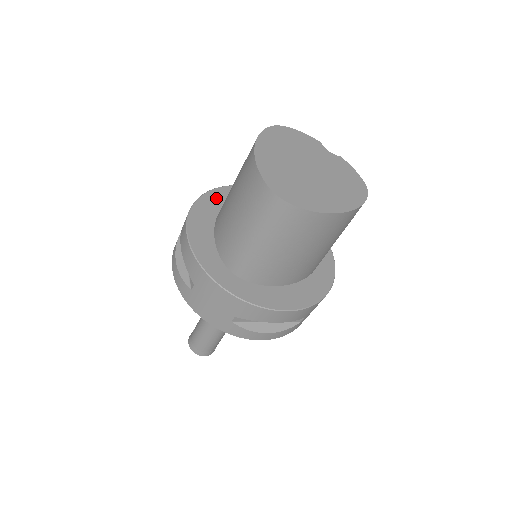
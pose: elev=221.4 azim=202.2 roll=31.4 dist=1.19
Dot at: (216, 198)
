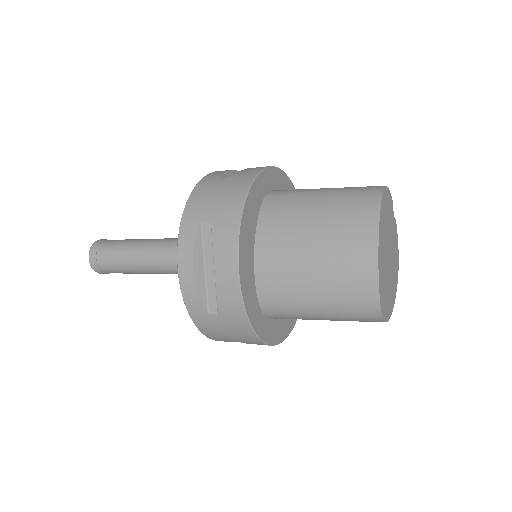
Dot at: (256, 197)
